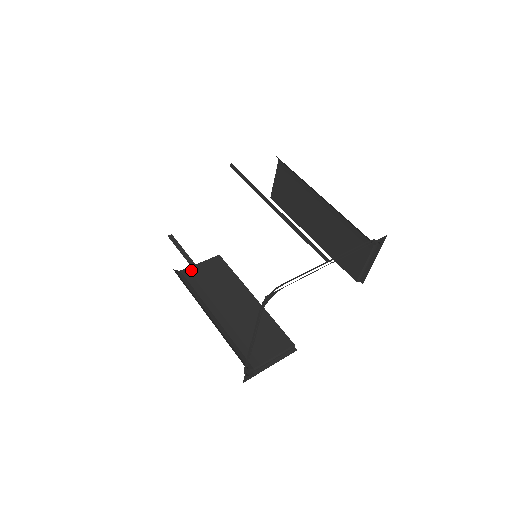
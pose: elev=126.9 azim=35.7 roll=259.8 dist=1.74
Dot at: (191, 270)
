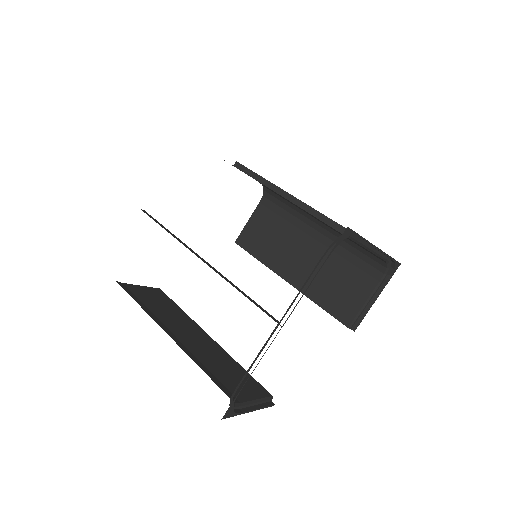
Dot at: (129, 286)
